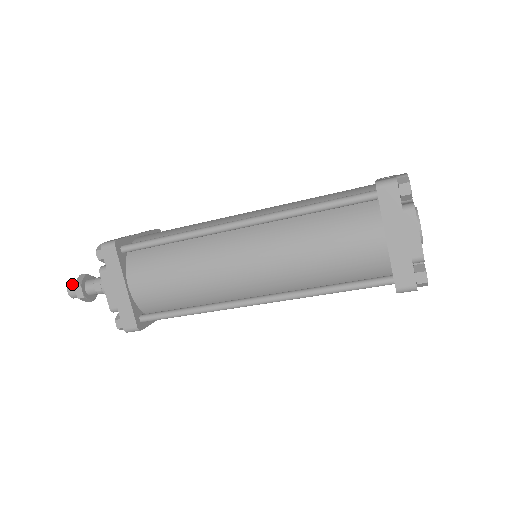
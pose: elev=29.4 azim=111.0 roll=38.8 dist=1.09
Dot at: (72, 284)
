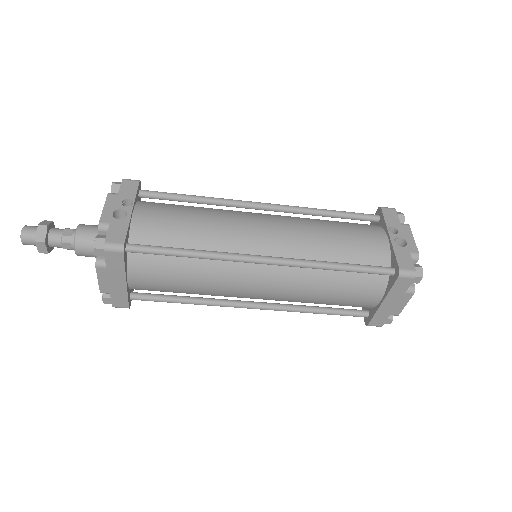
Dot at: (27, 234)
